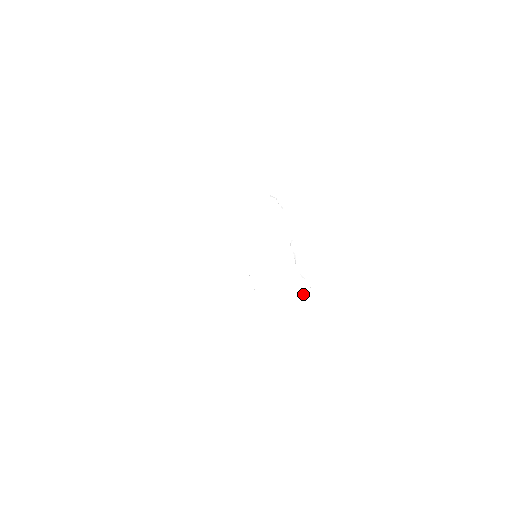
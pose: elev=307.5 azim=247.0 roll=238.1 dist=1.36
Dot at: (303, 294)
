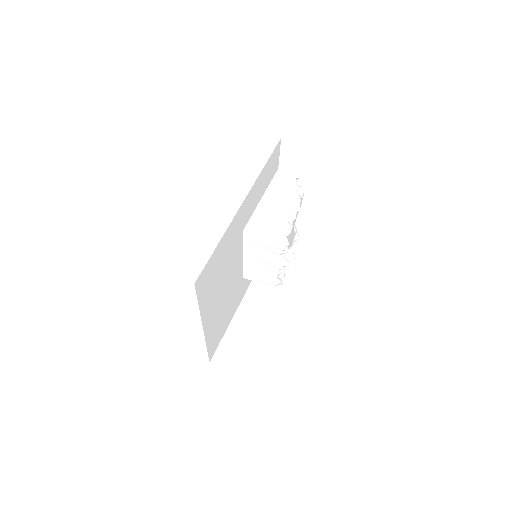
Dot at: occluded
